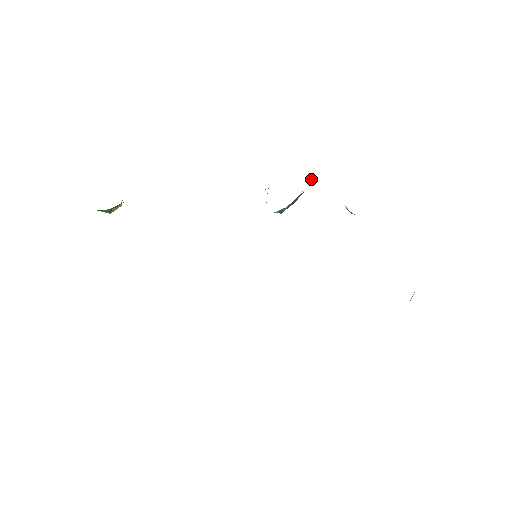
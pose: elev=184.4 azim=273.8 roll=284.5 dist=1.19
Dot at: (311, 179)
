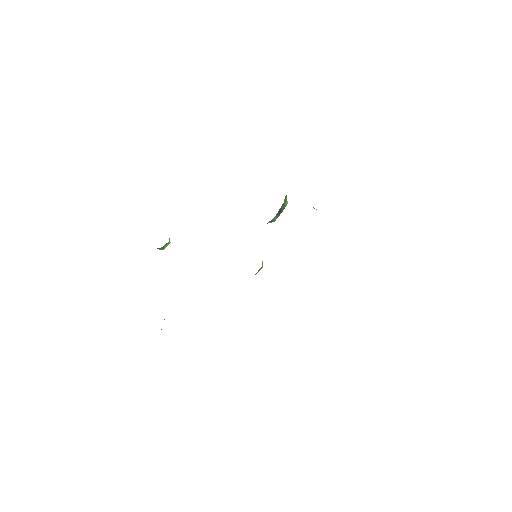
Dot at: occluded
